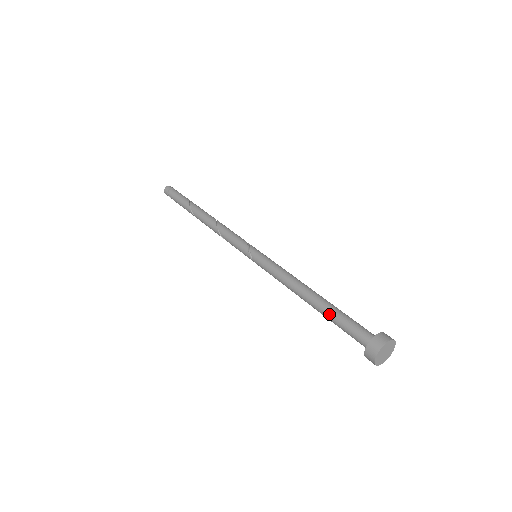
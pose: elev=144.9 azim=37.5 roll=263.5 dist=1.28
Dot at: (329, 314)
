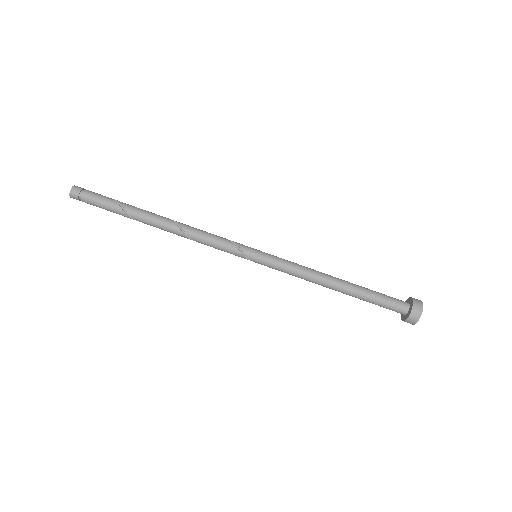
Dot at: occluded
